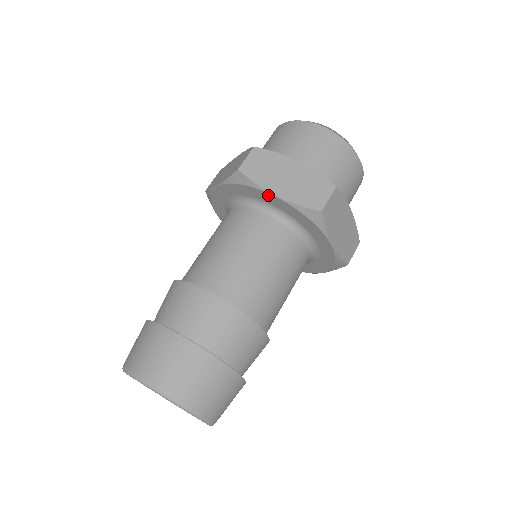
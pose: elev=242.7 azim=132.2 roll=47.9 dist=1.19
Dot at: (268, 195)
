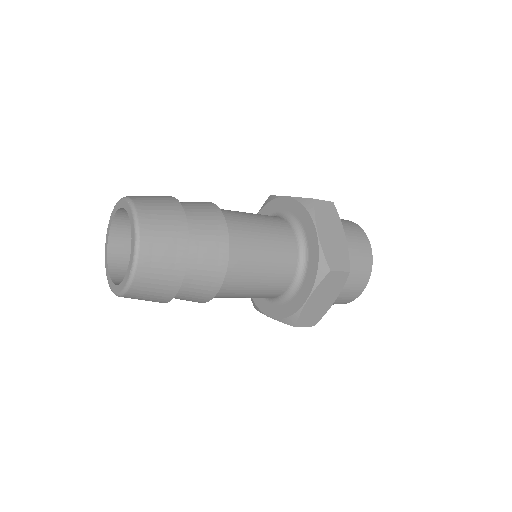
Dot at: (313, 229)
